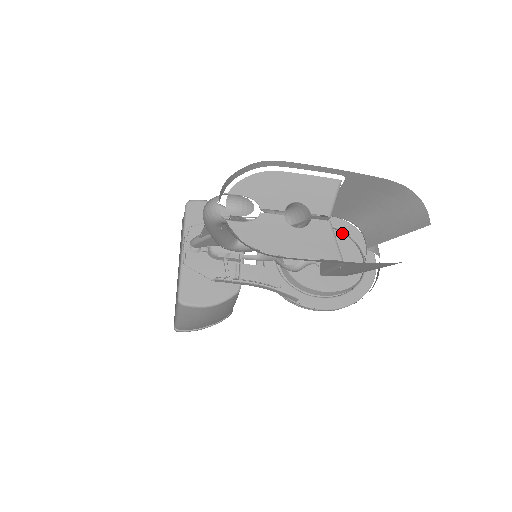
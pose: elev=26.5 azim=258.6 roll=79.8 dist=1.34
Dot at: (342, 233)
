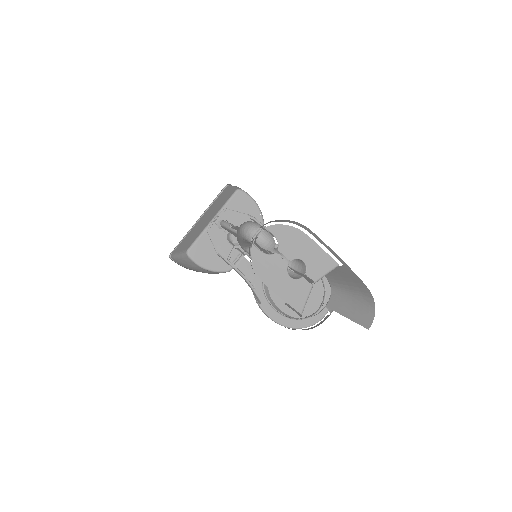
Dot at: (321, 279)
